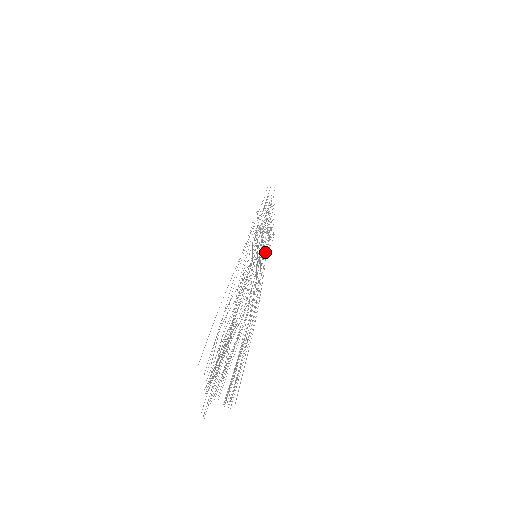
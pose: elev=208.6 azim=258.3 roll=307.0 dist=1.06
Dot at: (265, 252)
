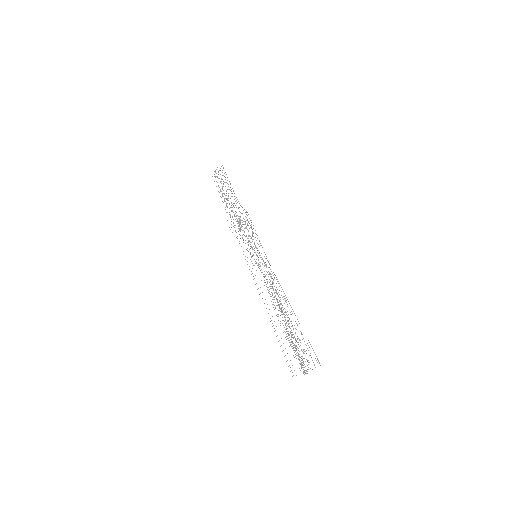
Dot at: occluded
